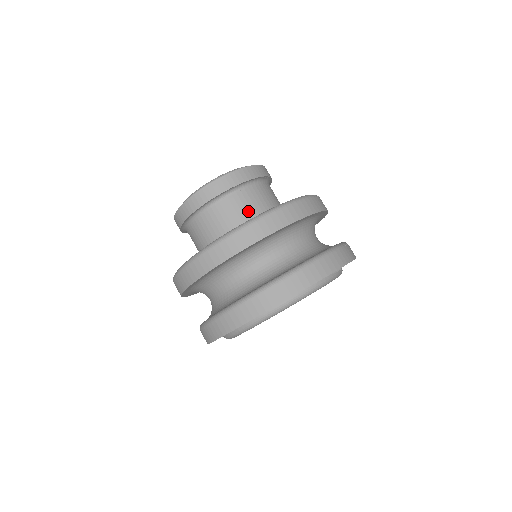
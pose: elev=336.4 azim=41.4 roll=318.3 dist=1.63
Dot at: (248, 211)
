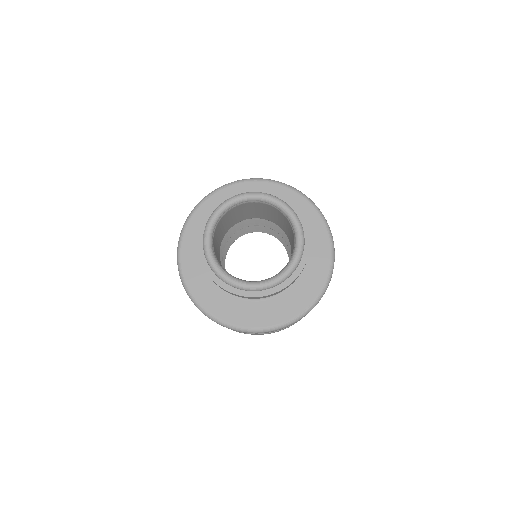
Dot at: occluded
